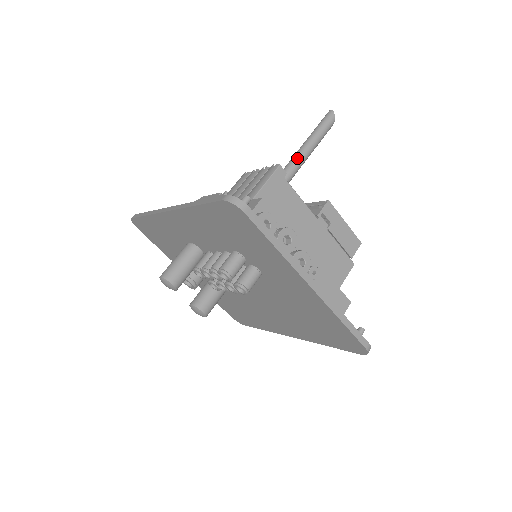
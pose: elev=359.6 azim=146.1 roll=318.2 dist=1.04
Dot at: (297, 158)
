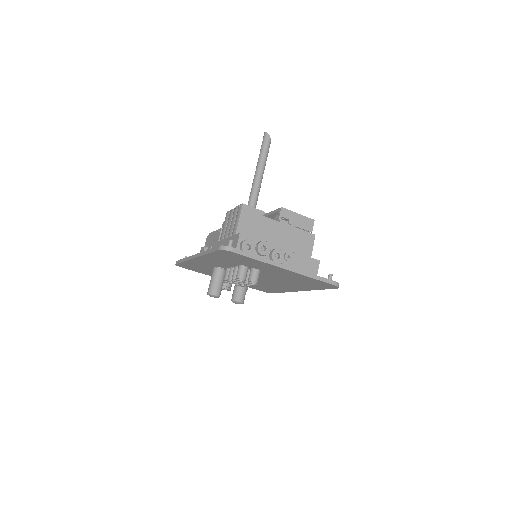
Dot at: (257, 178)
